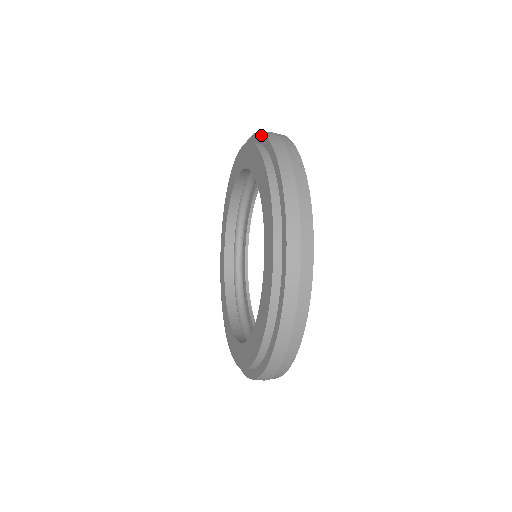
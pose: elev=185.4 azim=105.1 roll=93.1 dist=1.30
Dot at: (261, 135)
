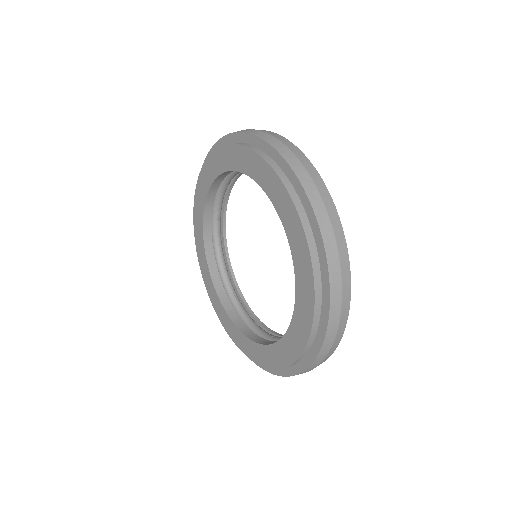
Dot at: (263, 142)
